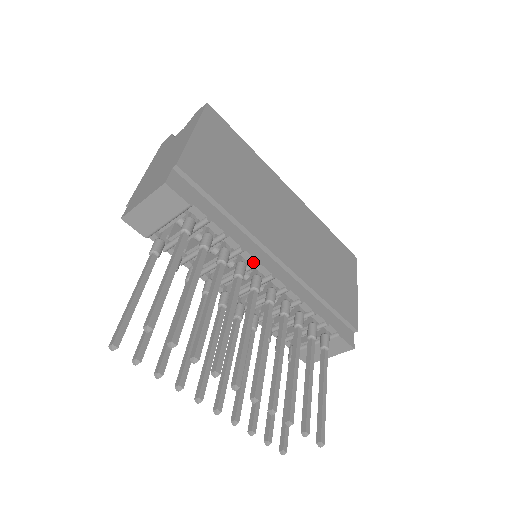
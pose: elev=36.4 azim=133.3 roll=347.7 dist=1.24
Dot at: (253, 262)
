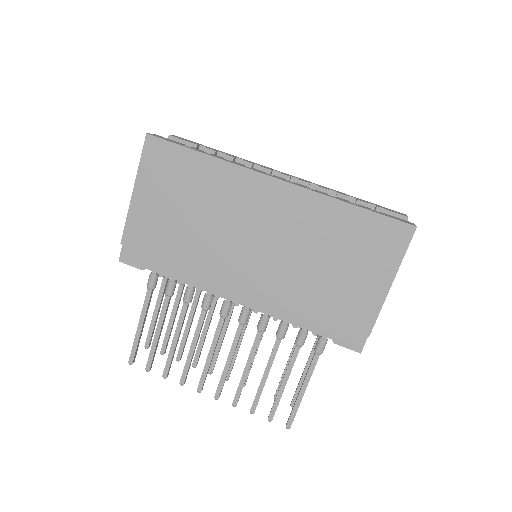
Dot at: (215, 294)
